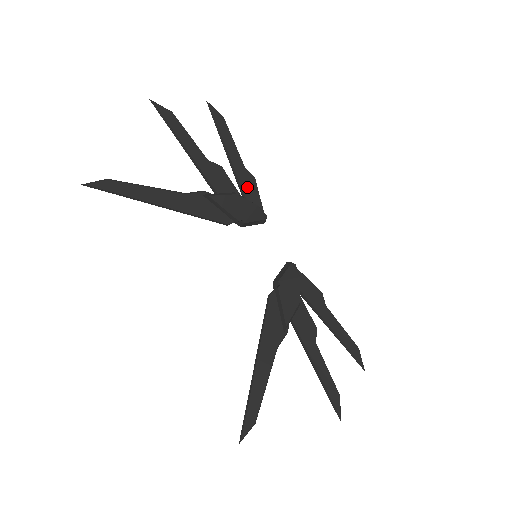
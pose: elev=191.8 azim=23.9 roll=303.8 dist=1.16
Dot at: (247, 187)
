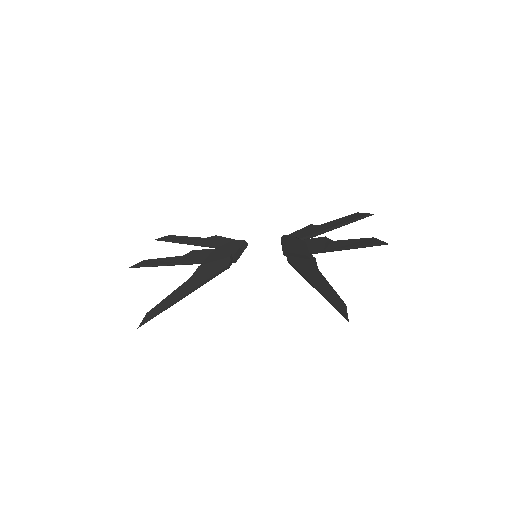
Dot at: (217, 243)
